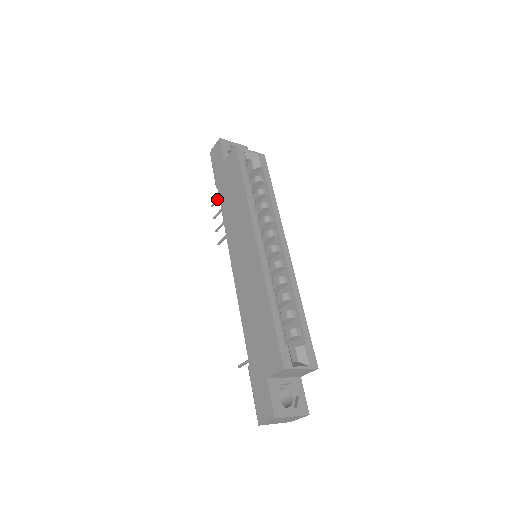
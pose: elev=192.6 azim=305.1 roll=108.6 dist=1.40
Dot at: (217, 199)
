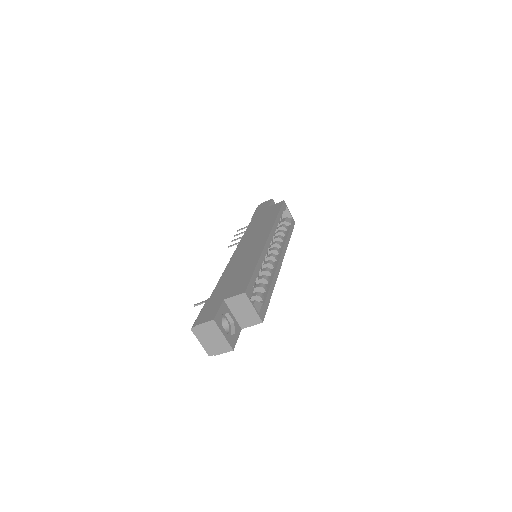
Dot at: (246, 227)
